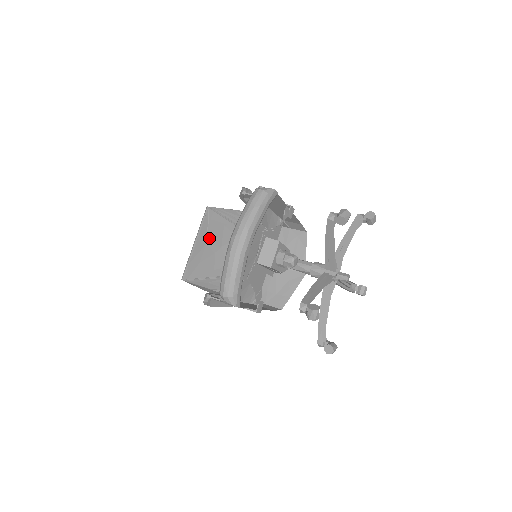
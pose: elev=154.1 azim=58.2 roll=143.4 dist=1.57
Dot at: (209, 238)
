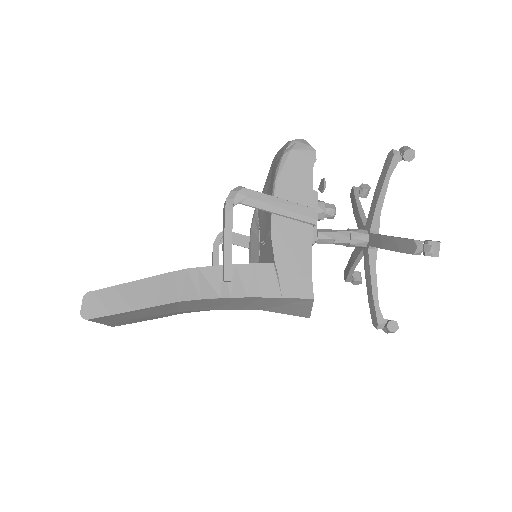
Dot at: occluded
